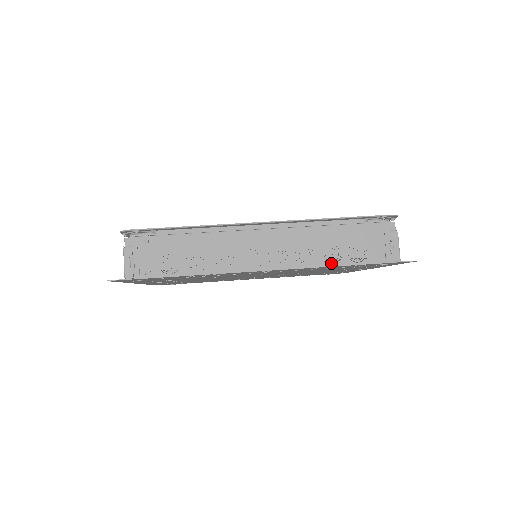
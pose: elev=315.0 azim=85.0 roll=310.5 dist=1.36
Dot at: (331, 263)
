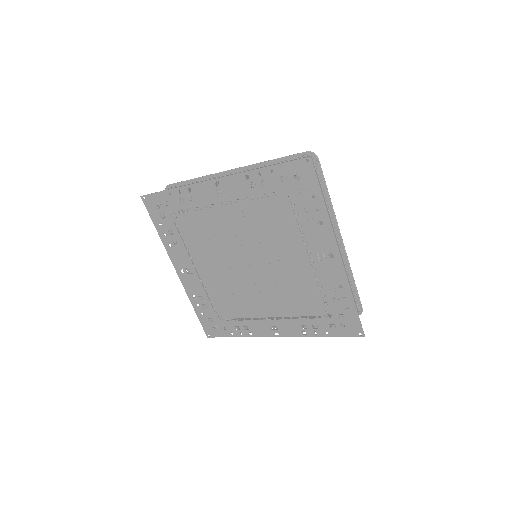
Dot at: (258, 175)
